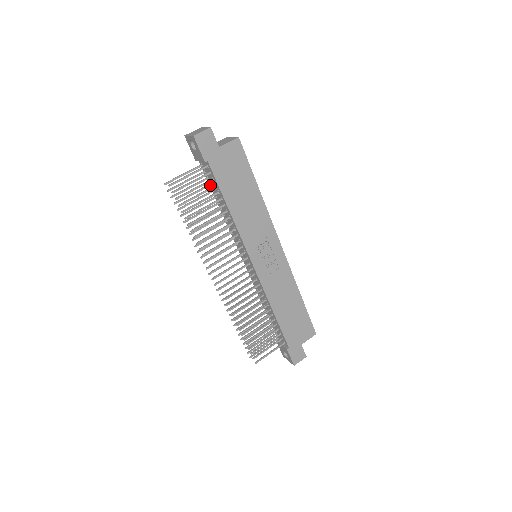
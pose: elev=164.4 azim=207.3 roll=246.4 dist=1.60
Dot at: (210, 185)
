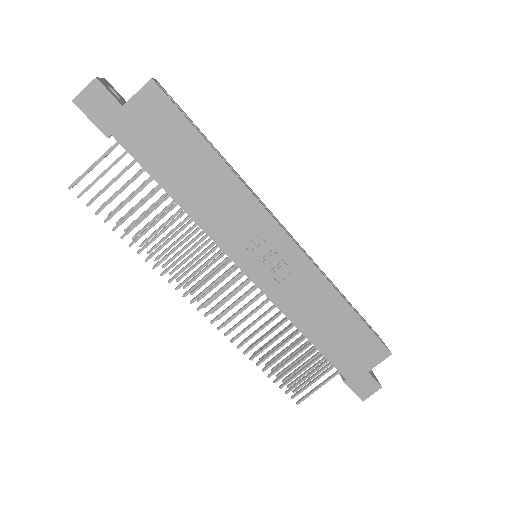
Dot at: occluded
